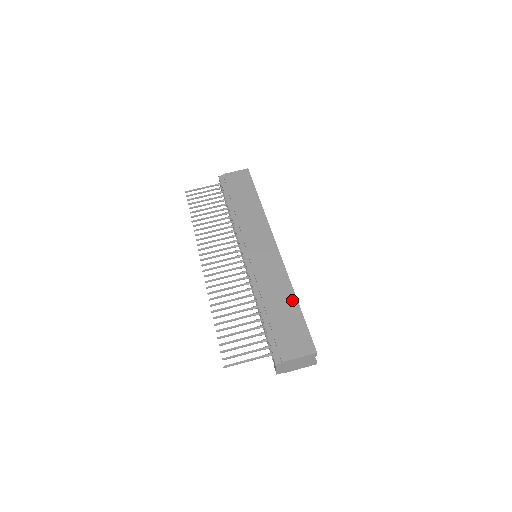
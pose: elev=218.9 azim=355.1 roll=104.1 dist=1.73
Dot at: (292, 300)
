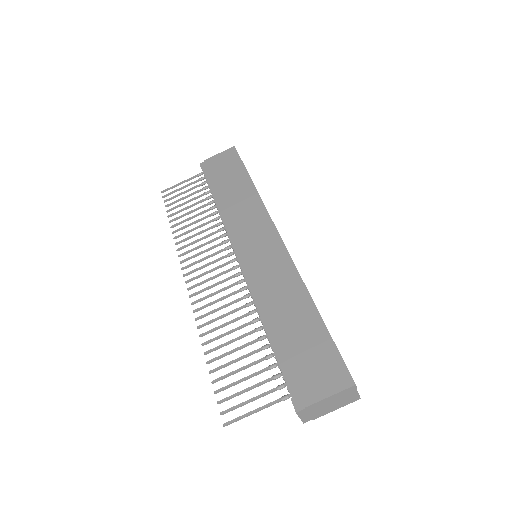
Dot at: (309, 309)
